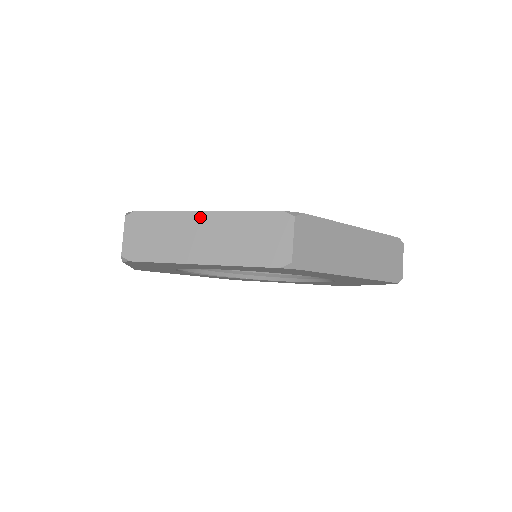
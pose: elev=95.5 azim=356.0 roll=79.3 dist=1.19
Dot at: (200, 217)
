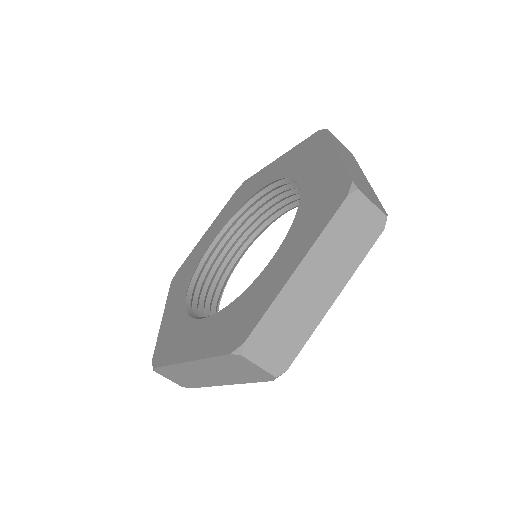
Dot at: (299, 275)
